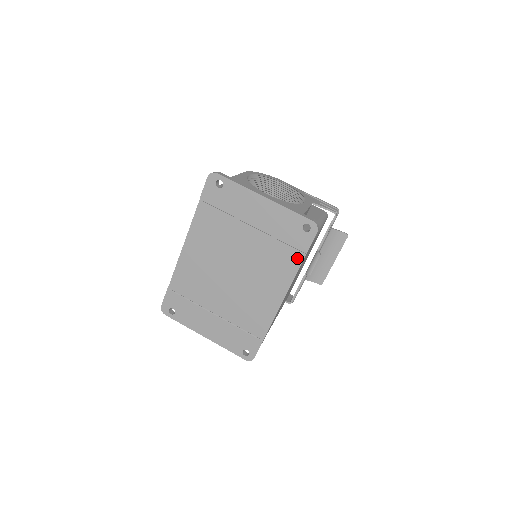
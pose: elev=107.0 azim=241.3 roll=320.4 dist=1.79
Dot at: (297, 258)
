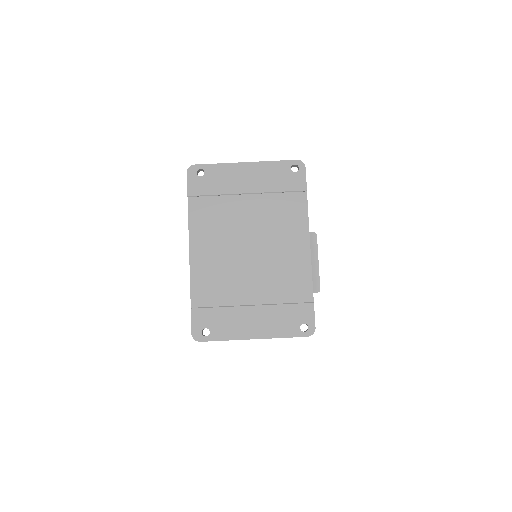
Dot at: (301, 200)
